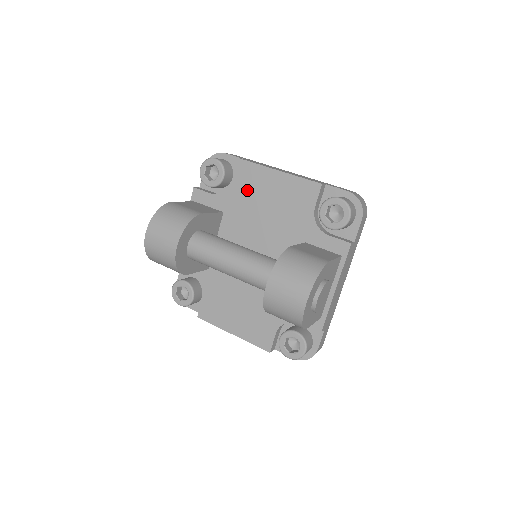
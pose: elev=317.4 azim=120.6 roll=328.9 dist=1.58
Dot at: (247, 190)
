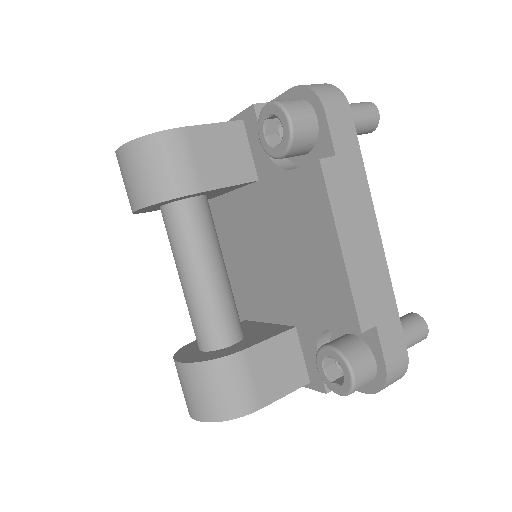
Dot at: (295, 204)
